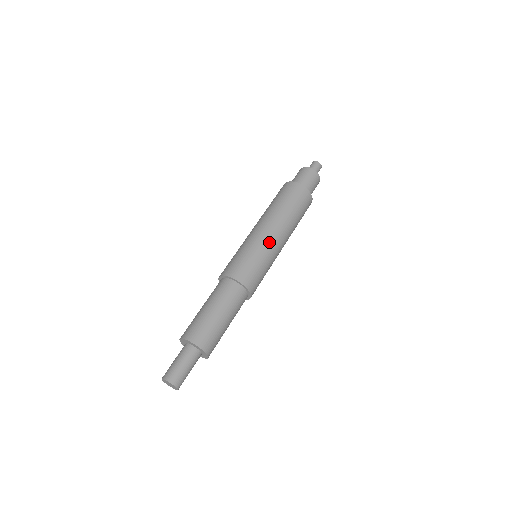
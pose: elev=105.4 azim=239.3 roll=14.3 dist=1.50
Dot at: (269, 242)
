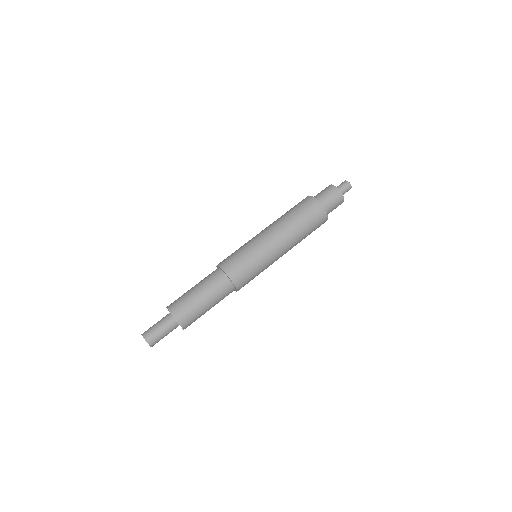
Dot at: (271, 254)
